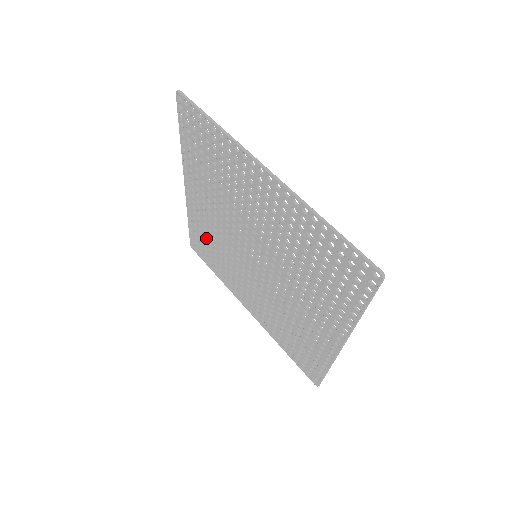
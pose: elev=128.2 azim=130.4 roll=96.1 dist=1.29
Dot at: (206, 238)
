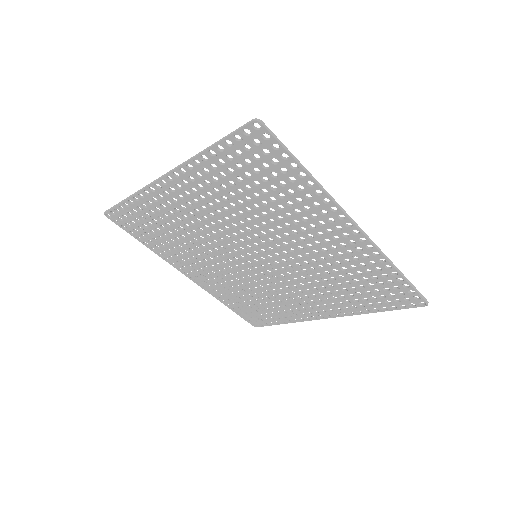
Dot at: (159, 221)
